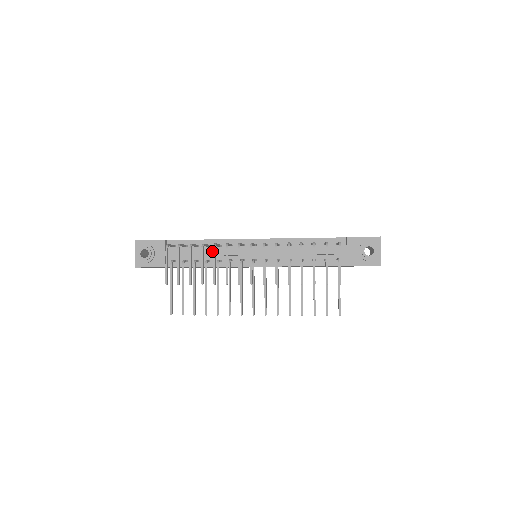
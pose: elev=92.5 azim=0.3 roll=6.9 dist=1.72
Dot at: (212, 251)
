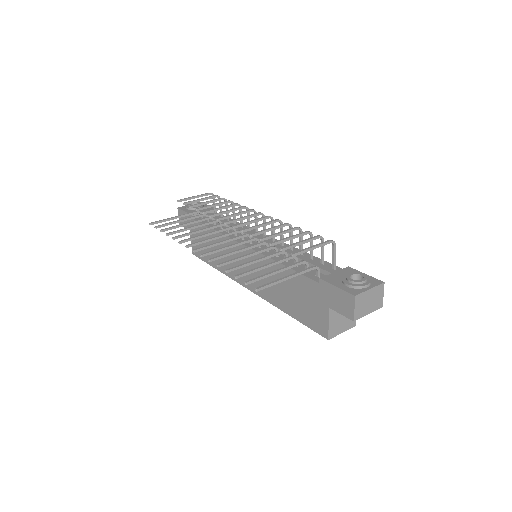
Dot at: (232, 223)
